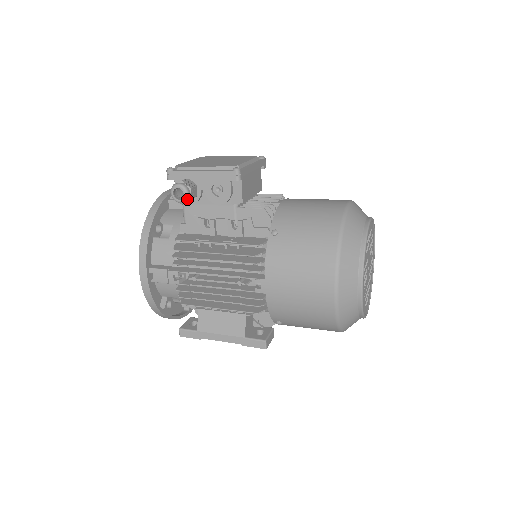
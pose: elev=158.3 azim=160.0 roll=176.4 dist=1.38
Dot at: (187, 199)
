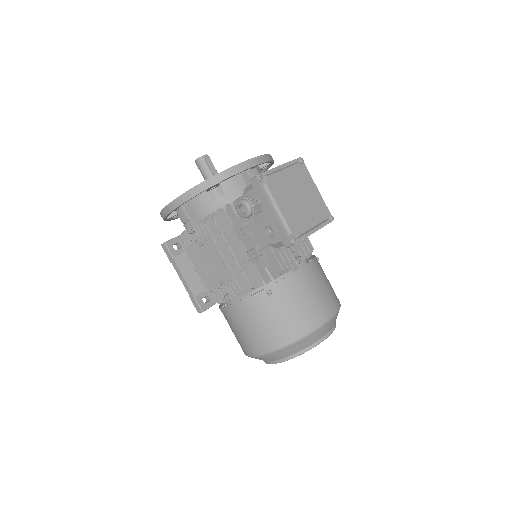
Dot at: (244, 217)
